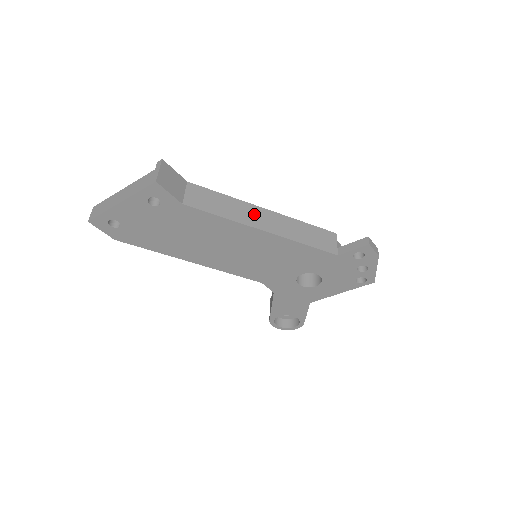
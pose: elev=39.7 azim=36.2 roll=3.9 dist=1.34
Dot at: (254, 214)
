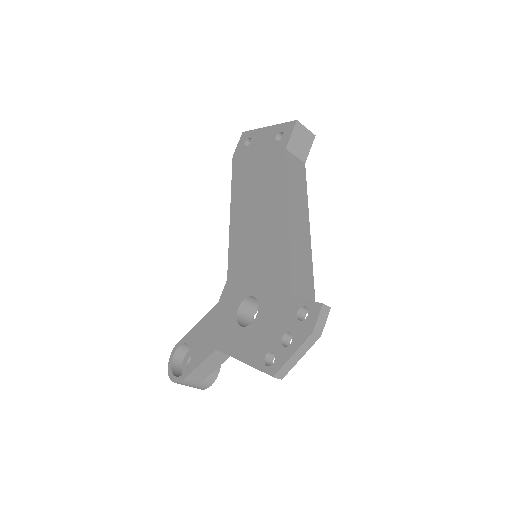
Dot at: (301, 212)
